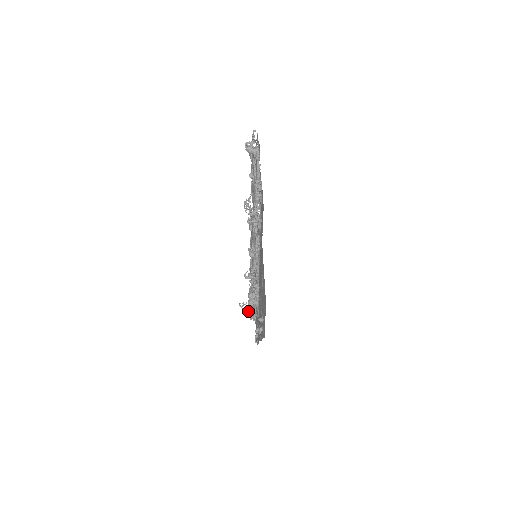
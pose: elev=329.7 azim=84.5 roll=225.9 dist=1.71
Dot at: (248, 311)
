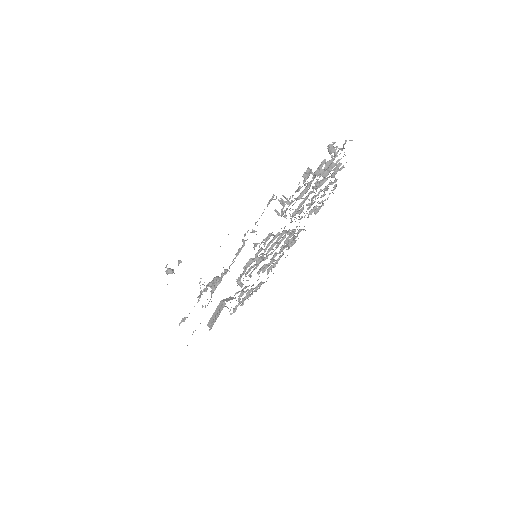
Dot at: occluded
